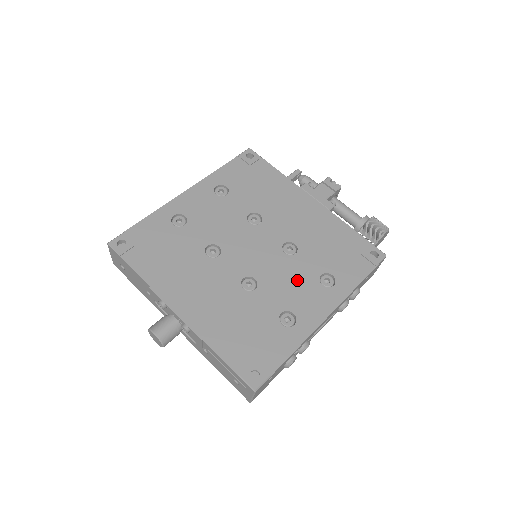
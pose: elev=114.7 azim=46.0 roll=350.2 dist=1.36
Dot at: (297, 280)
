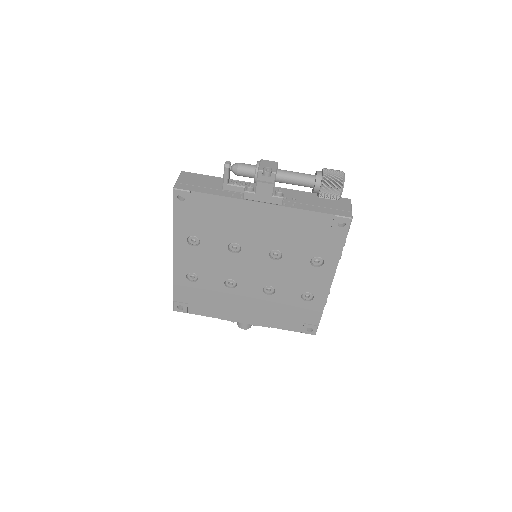
Dot at: (296, 273)
